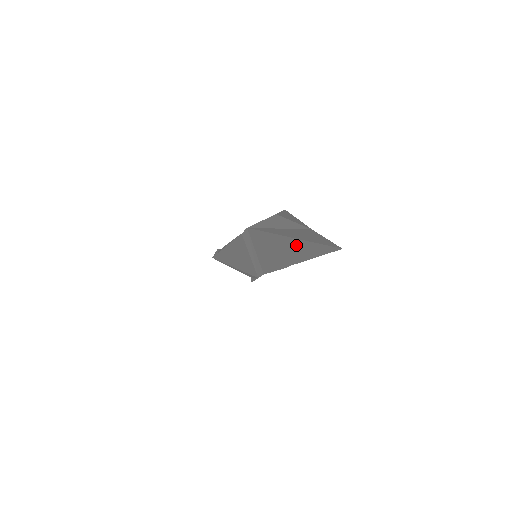
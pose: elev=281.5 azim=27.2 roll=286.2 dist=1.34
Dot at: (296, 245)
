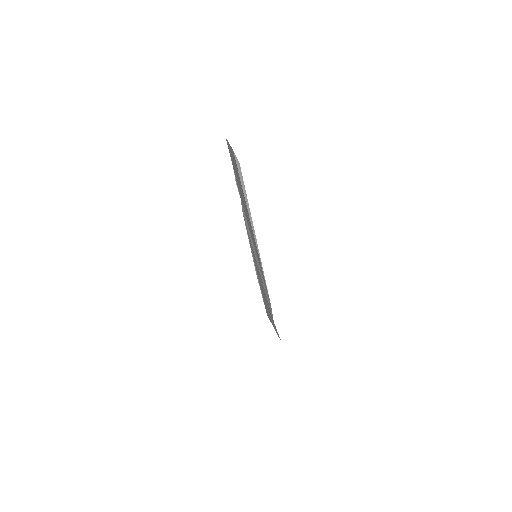
Dot at: occluded
